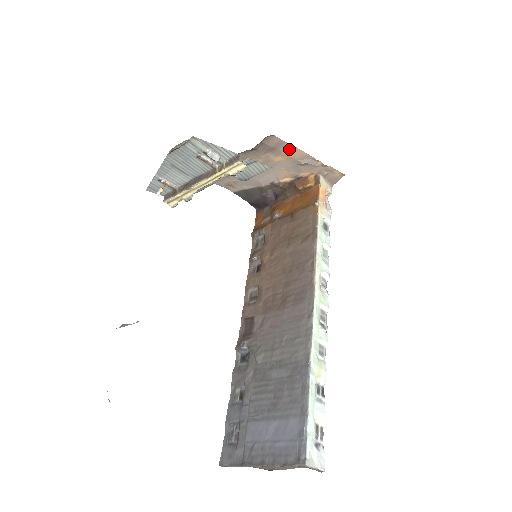
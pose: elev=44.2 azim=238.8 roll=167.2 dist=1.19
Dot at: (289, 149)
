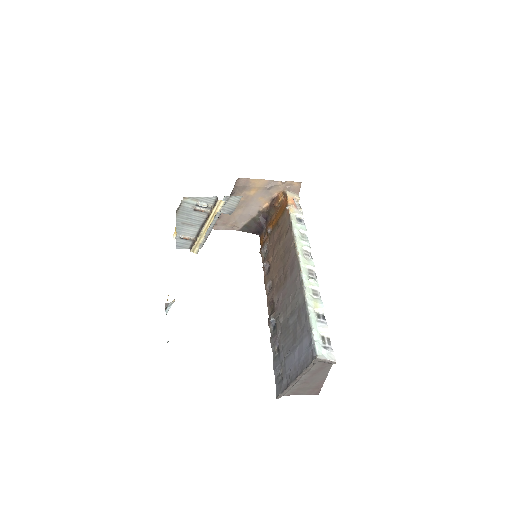
Dot at: (255, 182)
